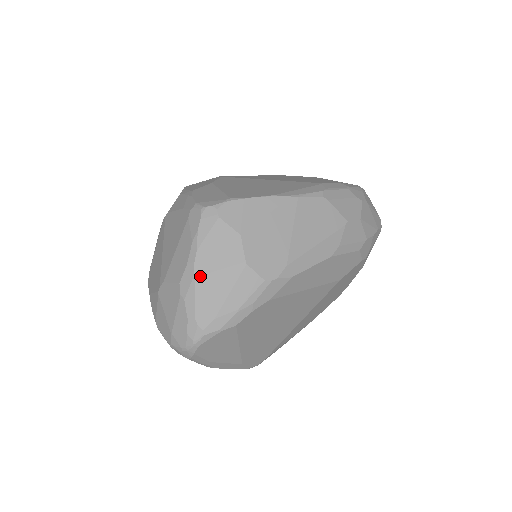
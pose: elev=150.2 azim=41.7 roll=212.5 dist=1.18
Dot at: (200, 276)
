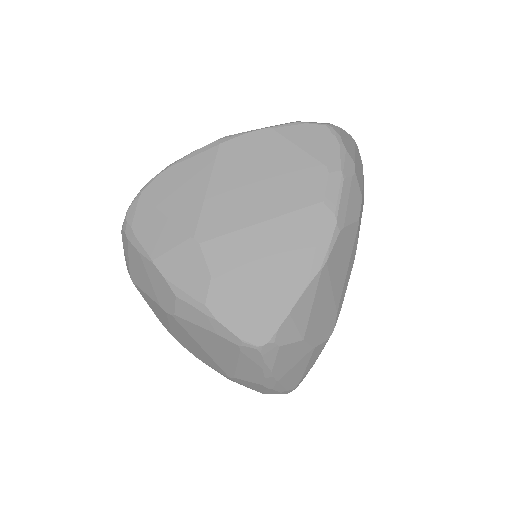
Dot at: (282, 378)
